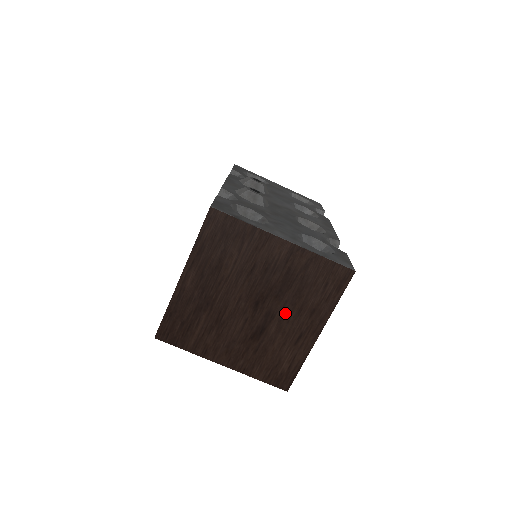
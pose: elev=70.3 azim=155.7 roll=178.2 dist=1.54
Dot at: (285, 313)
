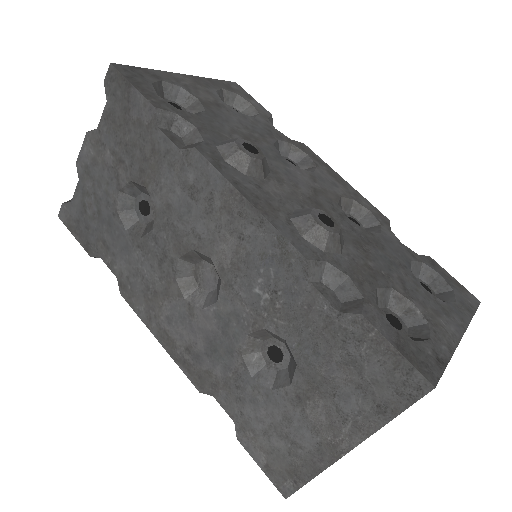
Dot at: occluded
